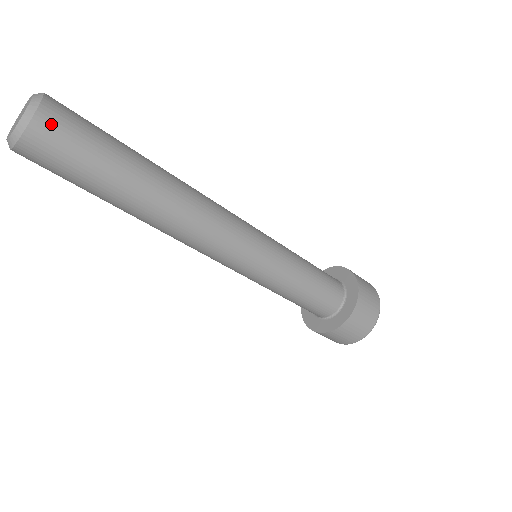
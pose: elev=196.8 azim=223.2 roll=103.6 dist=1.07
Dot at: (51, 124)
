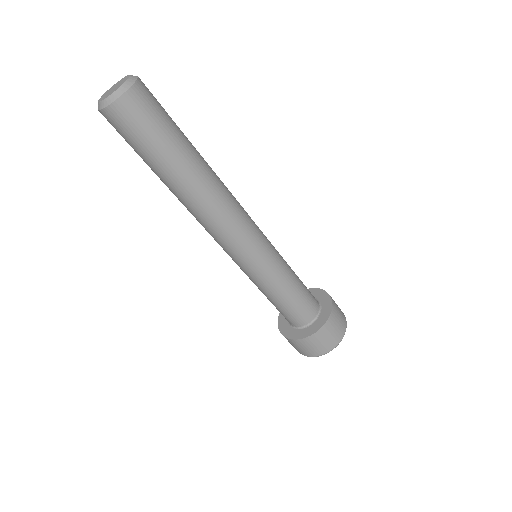
Dot at: (142, 96)
